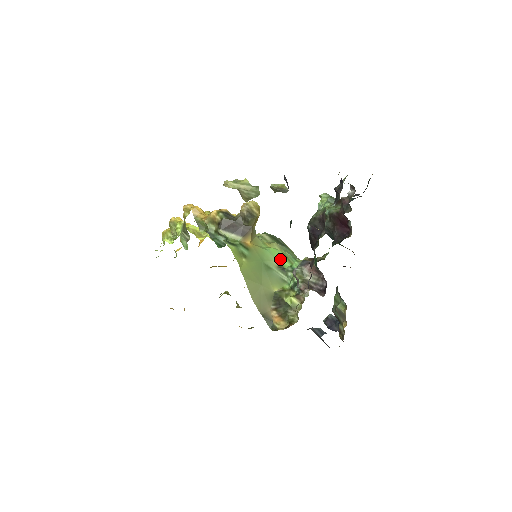
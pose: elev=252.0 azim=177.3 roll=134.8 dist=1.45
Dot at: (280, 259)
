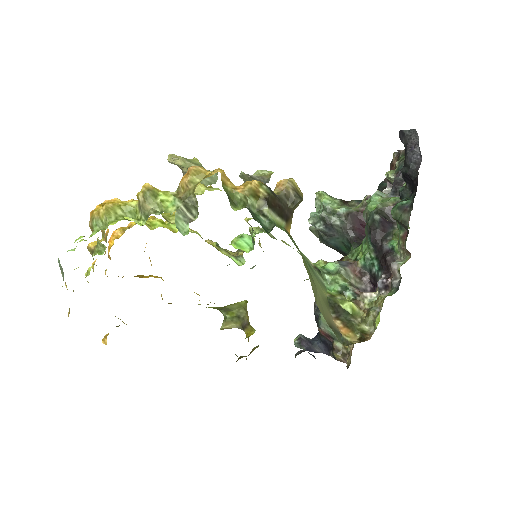
Dot at: (308, 259)
